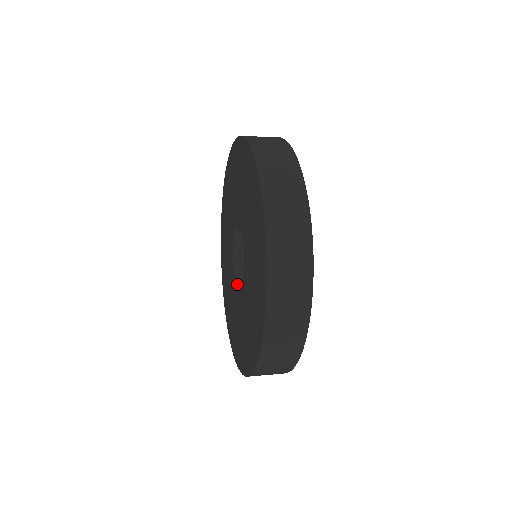
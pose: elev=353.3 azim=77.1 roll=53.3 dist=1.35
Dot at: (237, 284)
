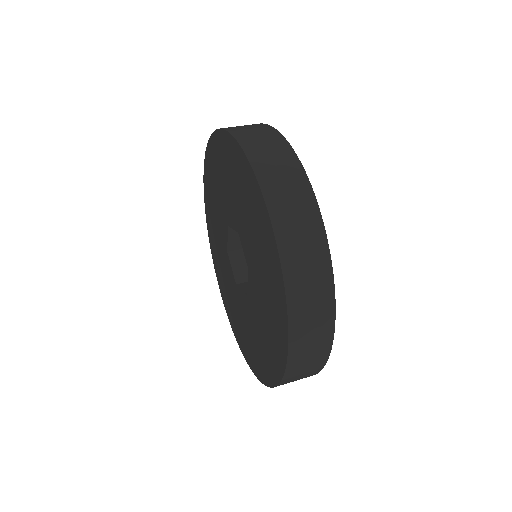
Dot at: (237, 284)
